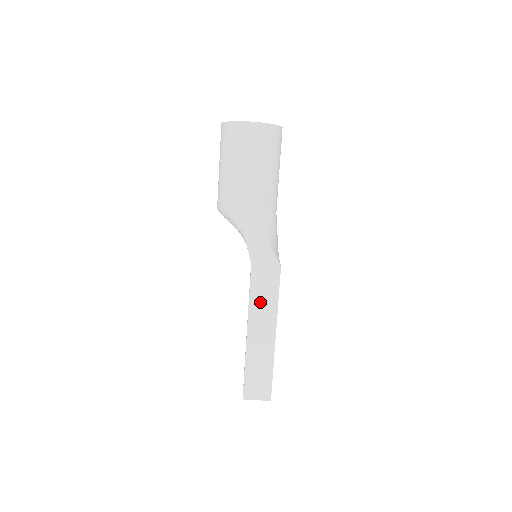
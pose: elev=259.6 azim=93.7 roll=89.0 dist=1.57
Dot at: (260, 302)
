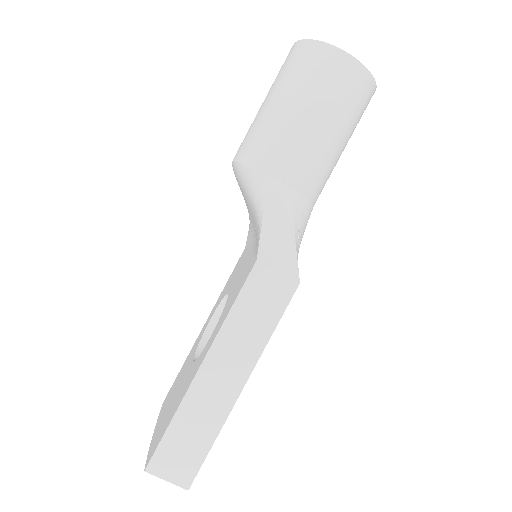
Dot at: (243, 325)
